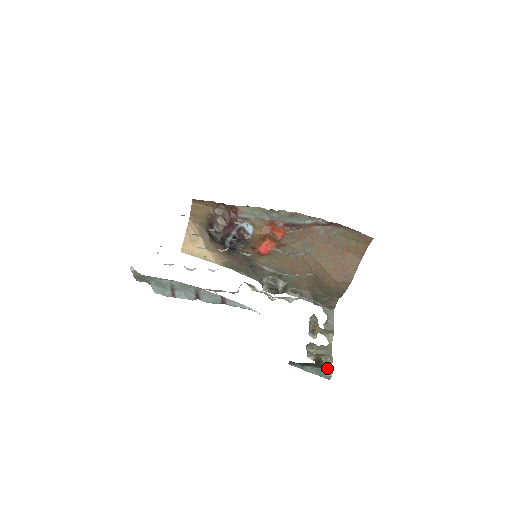
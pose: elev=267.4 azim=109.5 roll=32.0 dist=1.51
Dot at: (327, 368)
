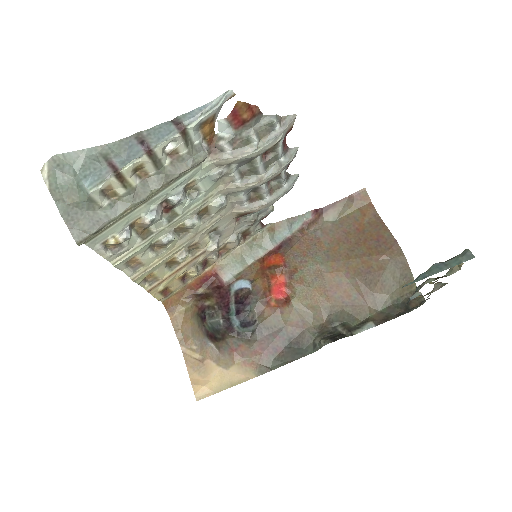
Dot at: occluded
